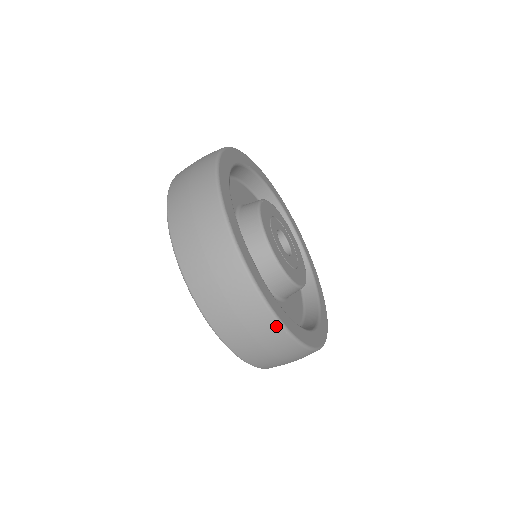
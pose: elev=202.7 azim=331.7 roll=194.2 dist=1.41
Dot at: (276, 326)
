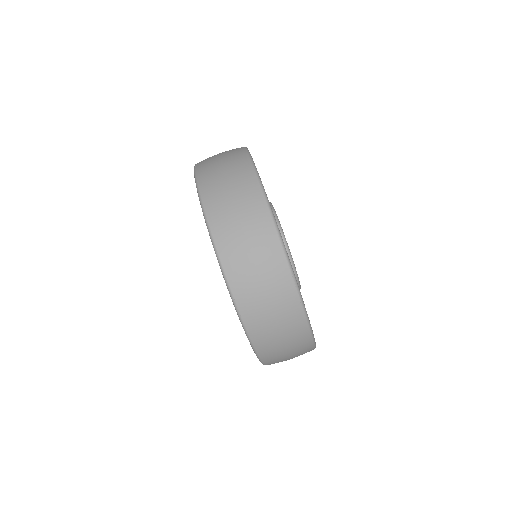
Dot at: occluded
